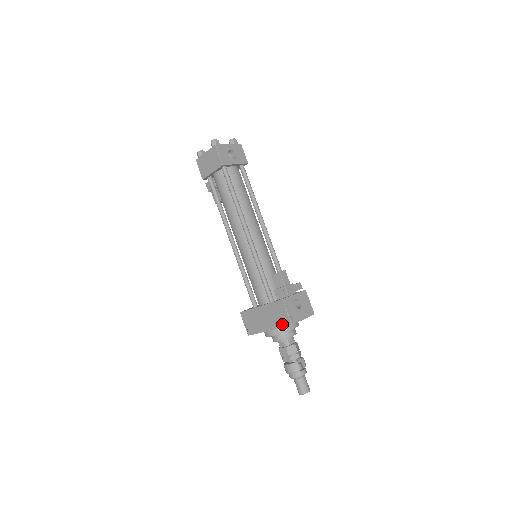
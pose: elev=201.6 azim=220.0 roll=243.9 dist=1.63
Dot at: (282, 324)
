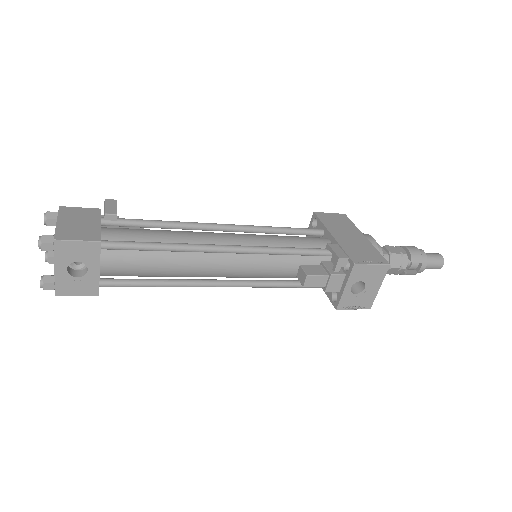
Dot at: occluded
